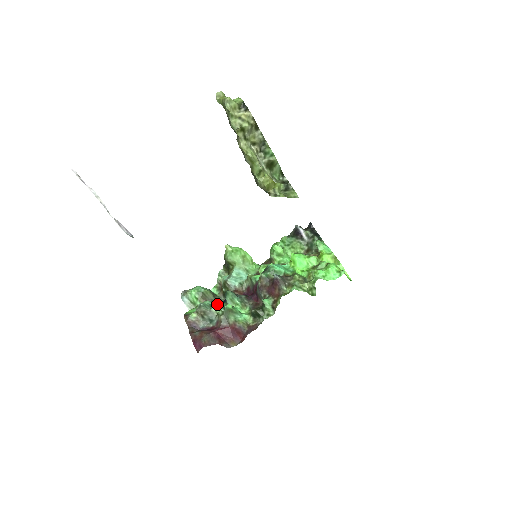
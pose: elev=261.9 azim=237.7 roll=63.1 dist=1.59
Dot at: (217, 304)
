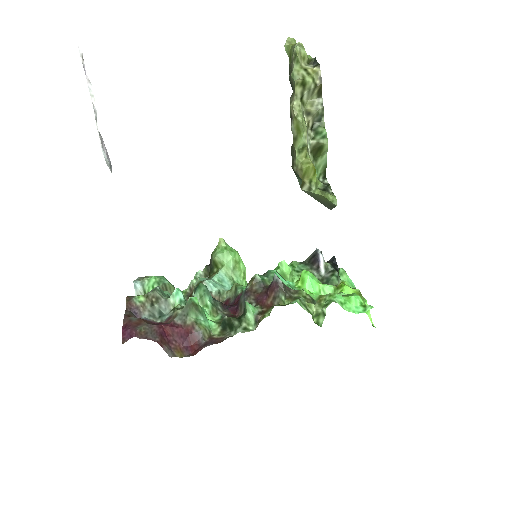
Dot at: (180, 294)
